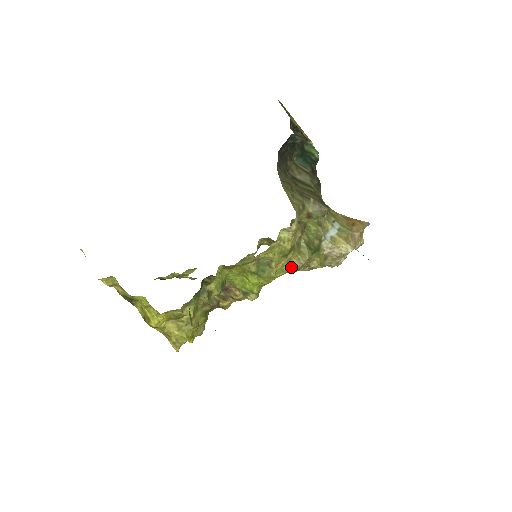
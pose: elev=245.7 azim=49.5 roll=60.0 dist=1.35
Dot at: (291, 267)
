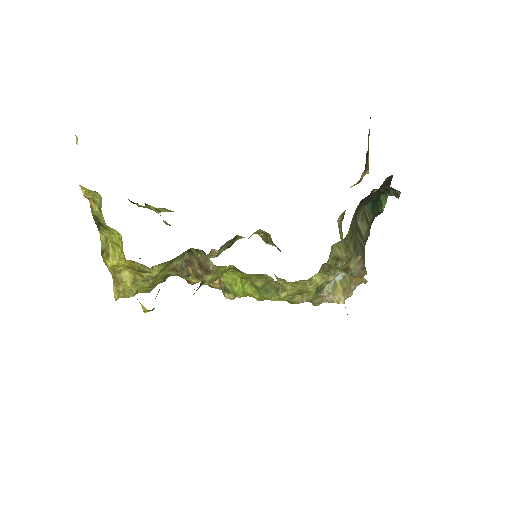
Dot at: (292, 299)
